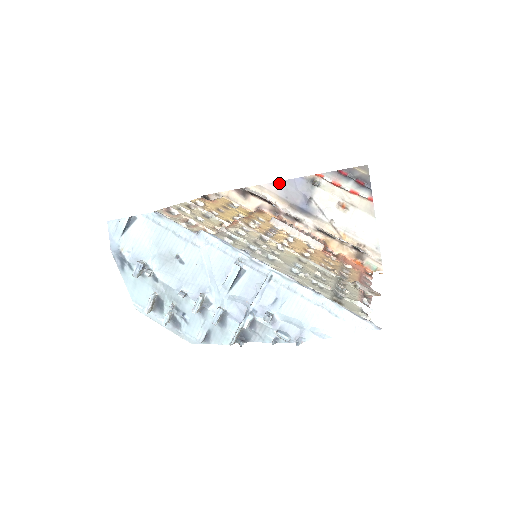
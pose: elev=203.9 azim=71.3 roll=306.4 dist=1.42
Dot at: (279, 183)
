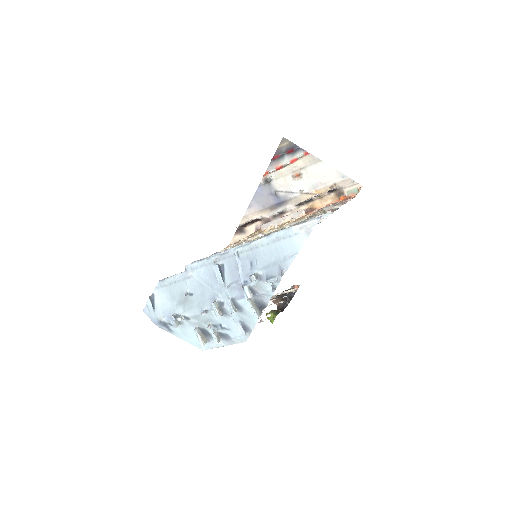
Dot at: (251, 203)
